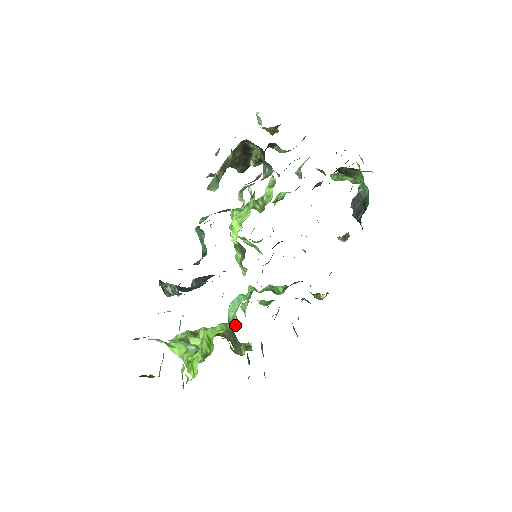
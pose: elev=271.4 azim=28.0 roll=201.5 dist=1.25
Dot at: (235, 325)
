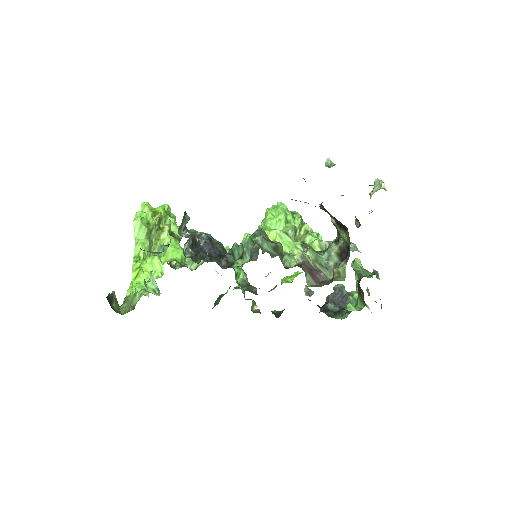
Dot at: (192, 266)
